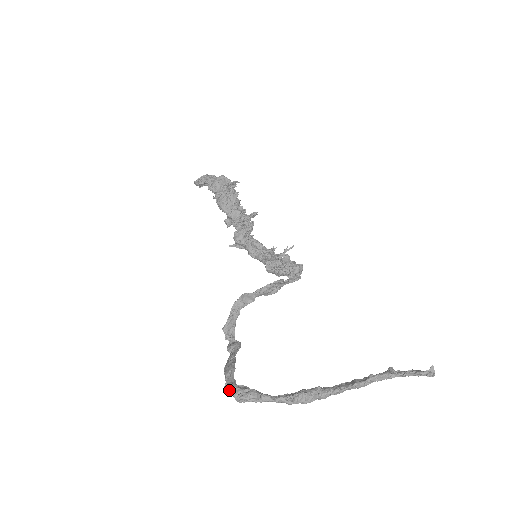
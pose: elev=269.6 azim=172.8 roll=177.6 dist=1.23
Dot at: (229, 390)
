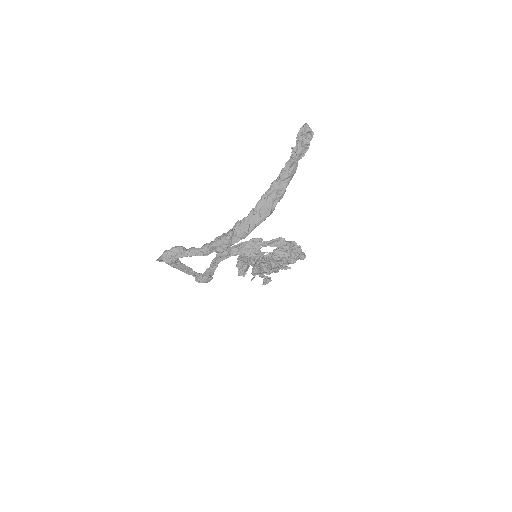
Dot at: (159, 258)
